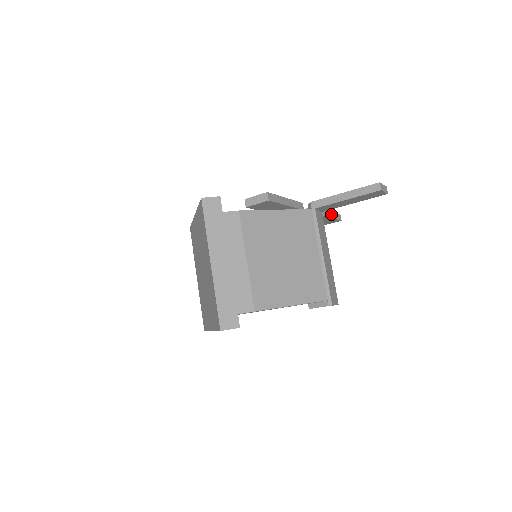
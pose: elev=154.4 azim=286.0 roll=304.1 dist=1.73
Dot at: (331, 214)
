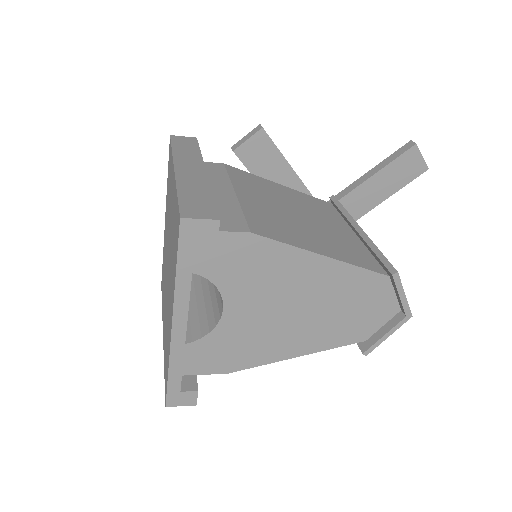
Dot at: occluded
